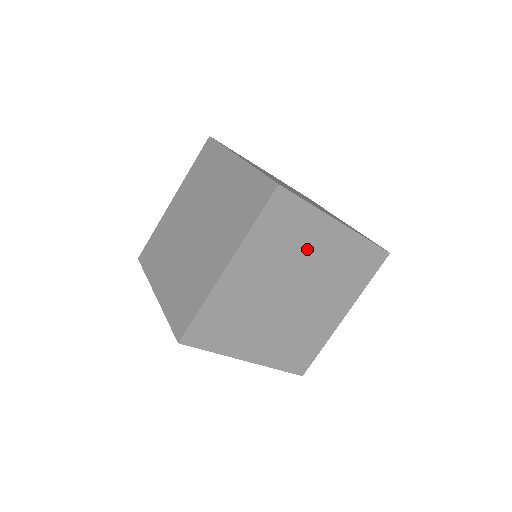
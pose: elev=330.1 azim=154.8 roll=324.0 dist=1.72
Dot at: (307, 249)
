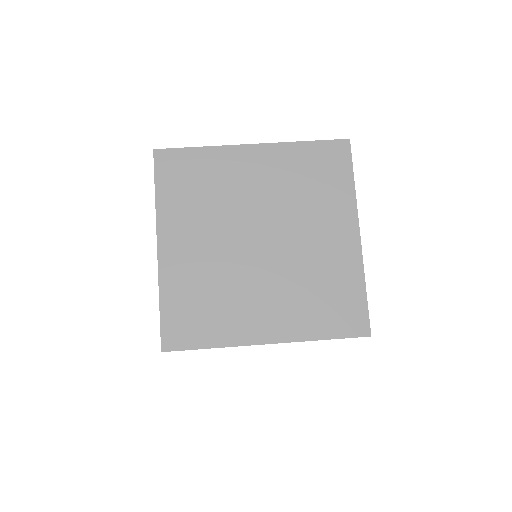
Dot at: occluded
